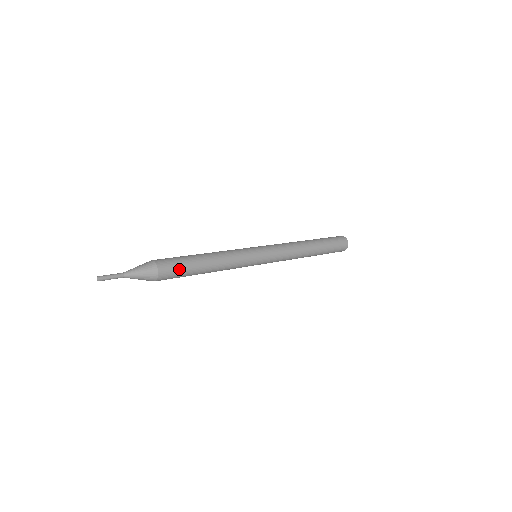
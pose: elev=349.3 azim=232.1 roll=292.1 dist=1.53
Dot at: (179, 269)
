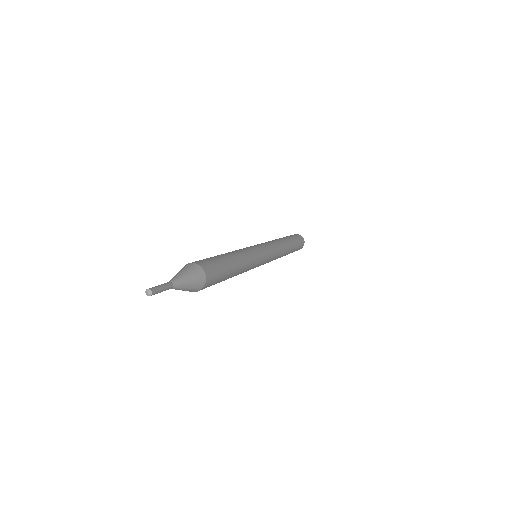
Dot at: (214, 262)
